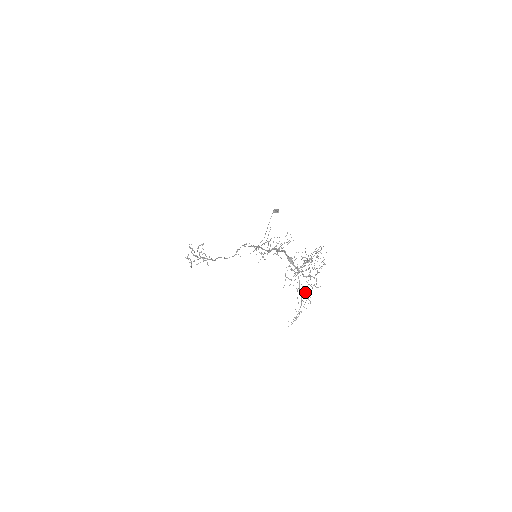
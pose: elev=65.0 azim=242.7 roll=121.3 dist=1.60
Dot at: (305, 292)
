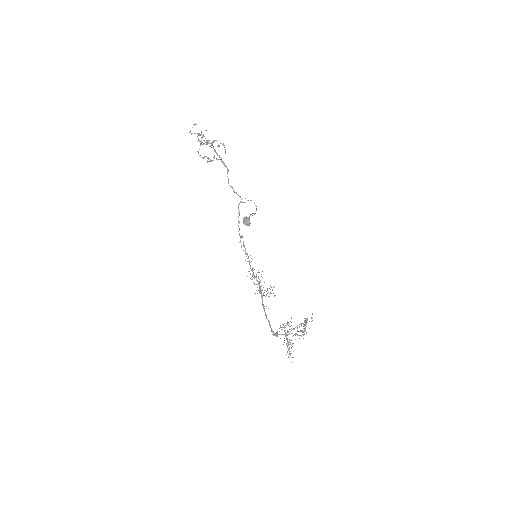
Dot at: occluded
